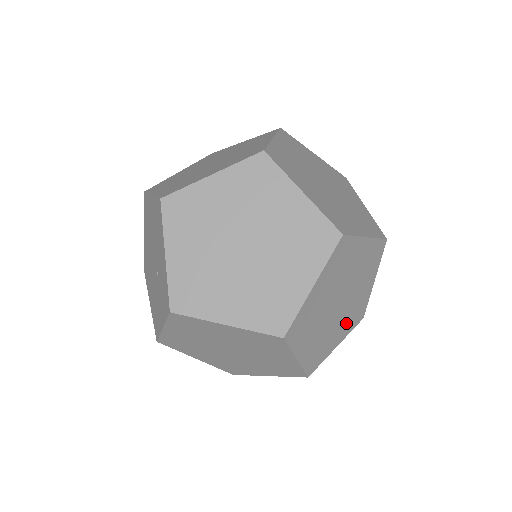
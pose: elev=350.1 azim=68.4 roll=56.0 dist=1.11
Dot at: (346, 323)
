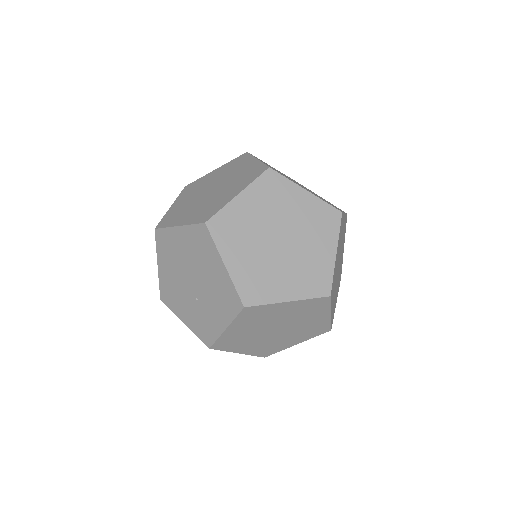
Dot at: occluded
